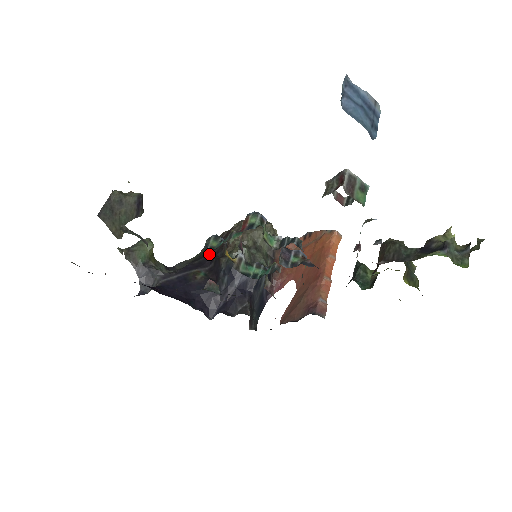
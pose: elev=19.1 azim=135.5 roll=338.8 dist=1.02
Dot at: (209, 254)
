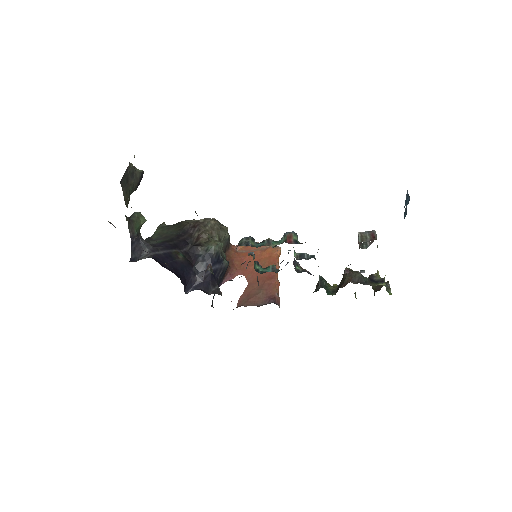
Dot at: (180, 238)
